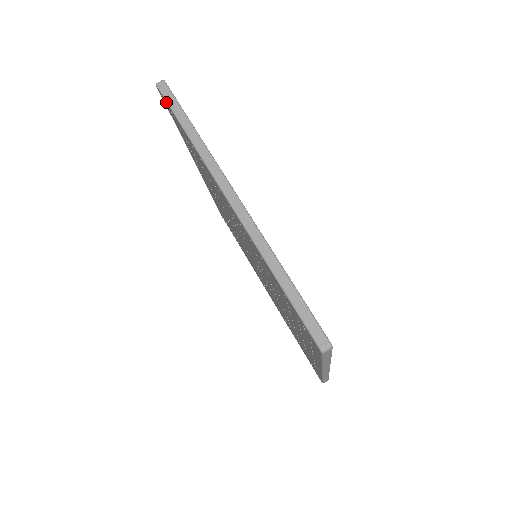
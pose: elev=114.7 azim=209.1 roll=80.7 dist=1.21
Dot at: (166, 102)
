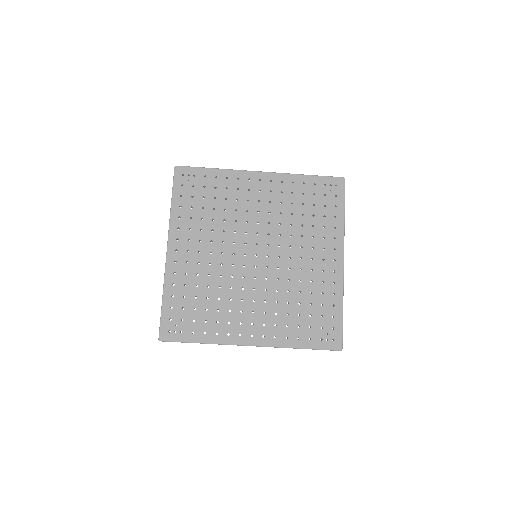
Dot at: occluded
